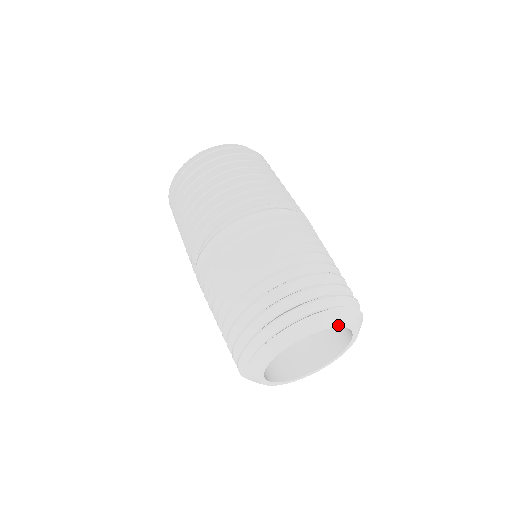
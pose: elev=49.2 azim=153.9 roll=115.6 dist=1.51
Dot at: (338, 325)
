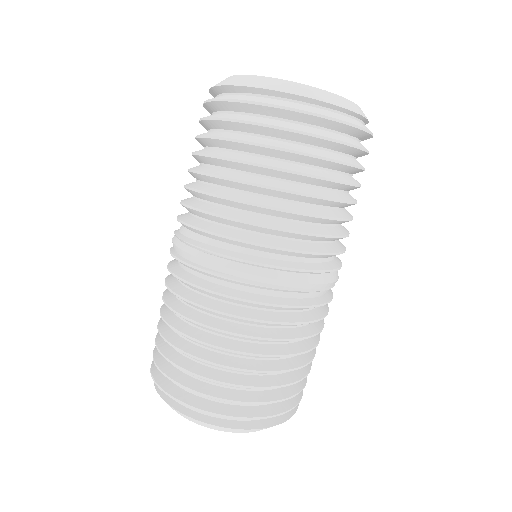
Dot at: occluded
